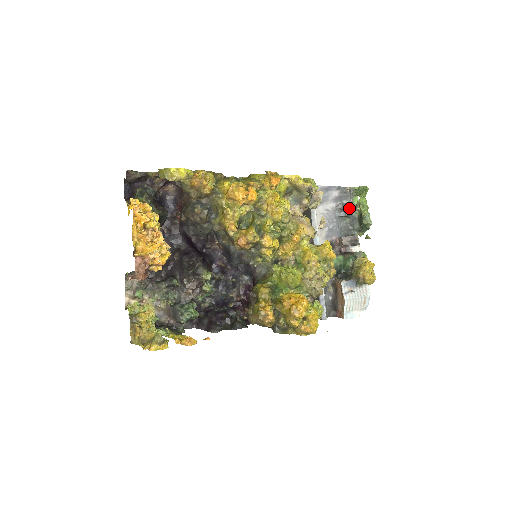
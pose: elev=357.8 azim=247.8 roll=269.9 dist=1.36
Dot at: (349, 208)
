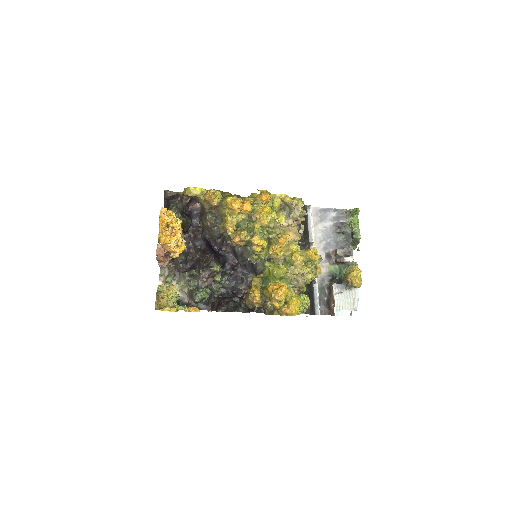
Dot at: (344, 226)
